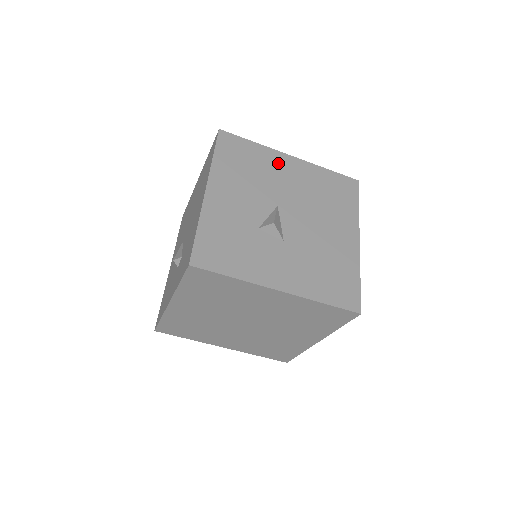
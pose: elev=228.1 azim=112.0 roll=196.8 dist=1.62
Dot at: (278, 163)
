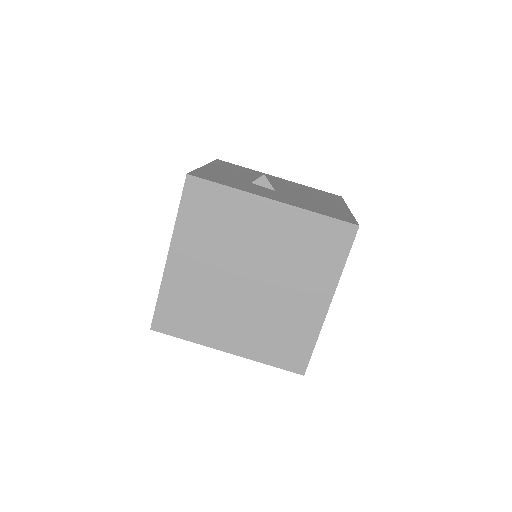
Dot at: (267, 176)
